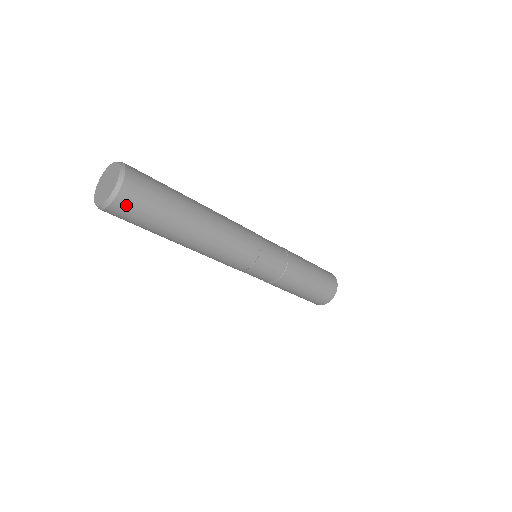
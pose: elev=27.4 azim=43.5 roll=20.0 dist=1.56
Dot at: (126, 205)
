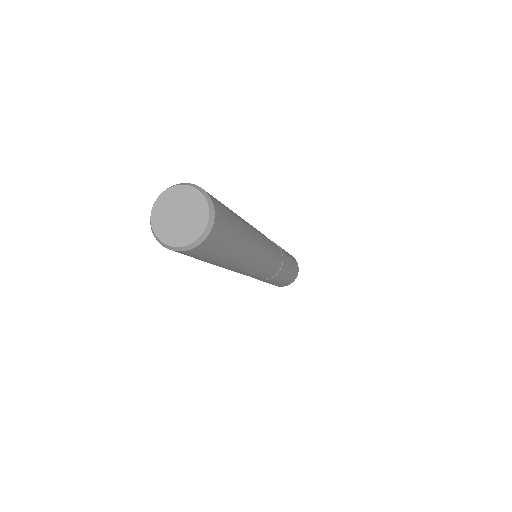
Dot at: (207, 246)
